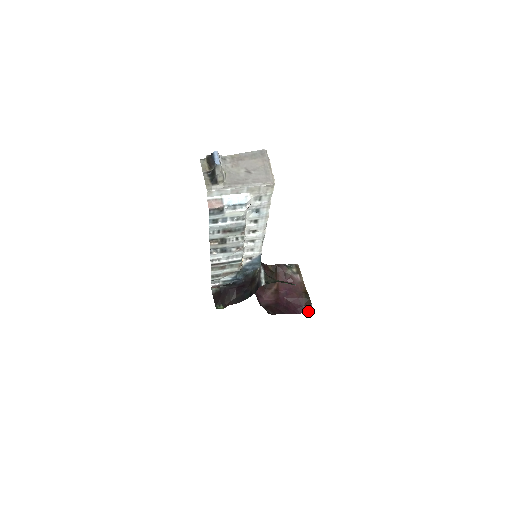
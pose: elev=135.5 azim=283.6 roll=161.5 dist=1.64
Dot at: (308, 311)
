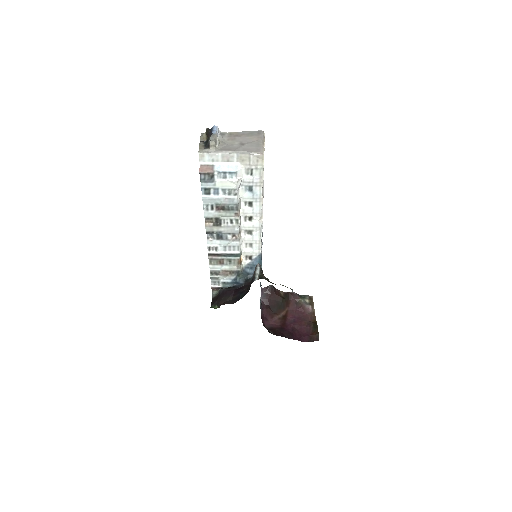
Dot at: occluded
